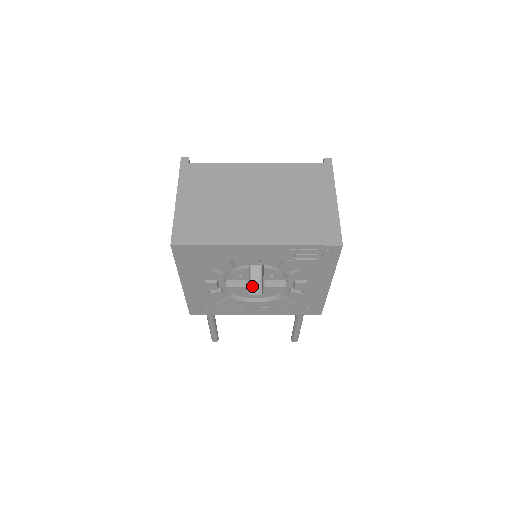
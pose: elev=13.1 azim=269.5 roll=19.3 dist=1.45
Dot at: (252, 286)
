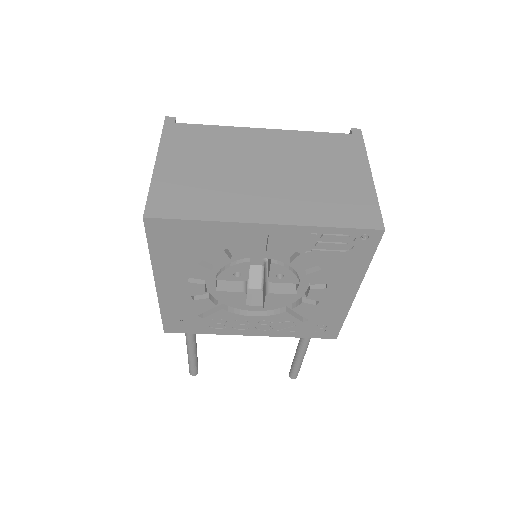
Dot at: (249, 295)
